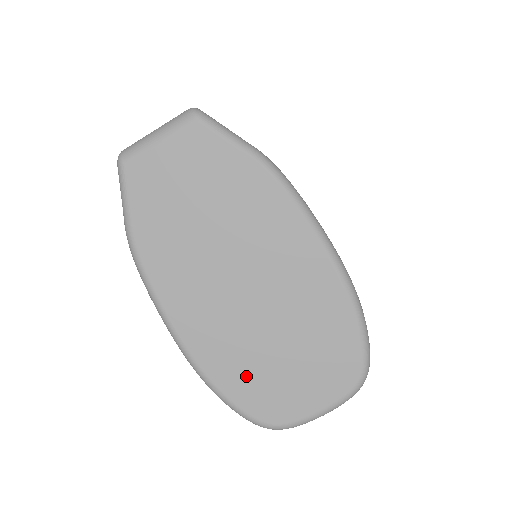
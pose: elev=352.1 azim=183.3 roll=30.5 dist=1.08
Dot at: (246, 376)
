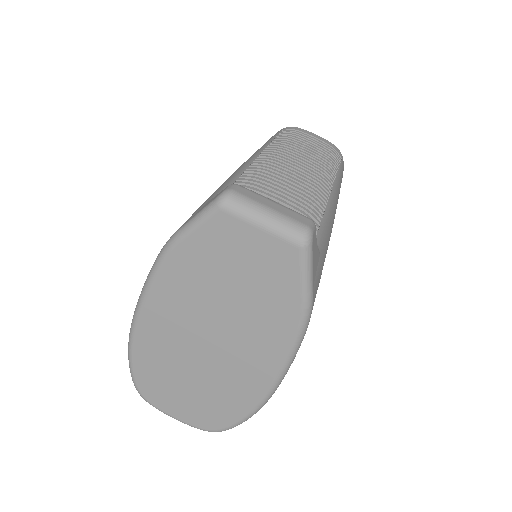
Dot at: (155, 369)
